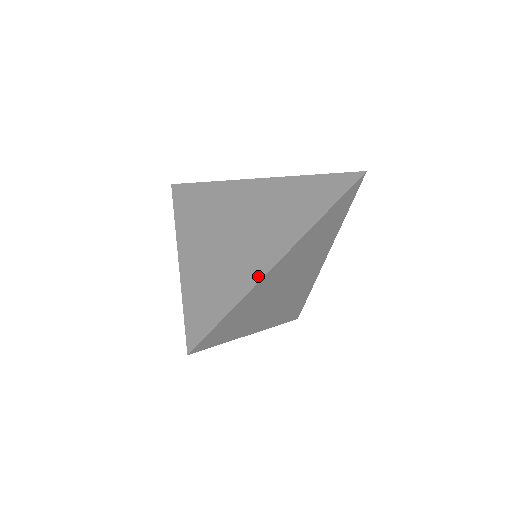
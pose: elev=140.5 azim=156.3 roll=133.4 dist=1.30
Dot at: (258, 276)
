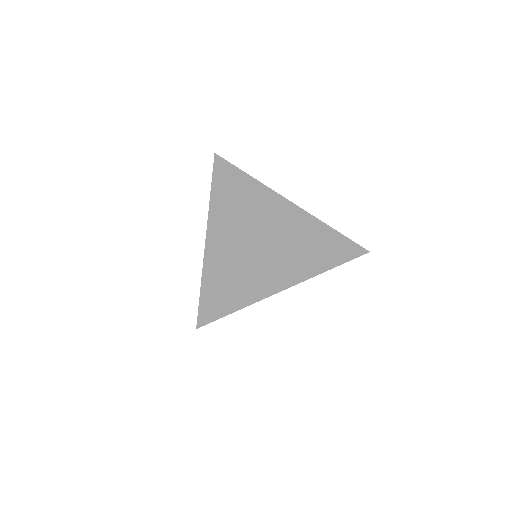
Dot at: (268, 292)
